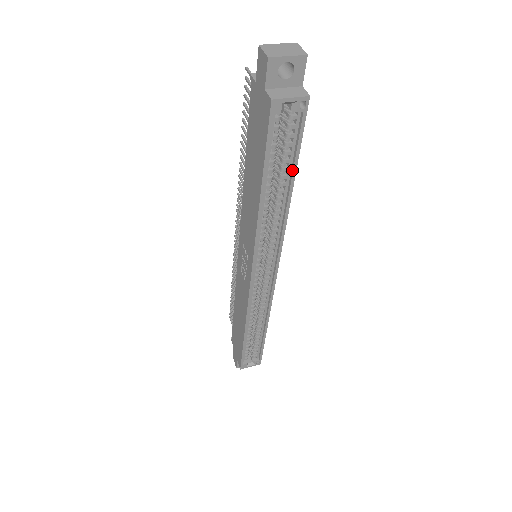
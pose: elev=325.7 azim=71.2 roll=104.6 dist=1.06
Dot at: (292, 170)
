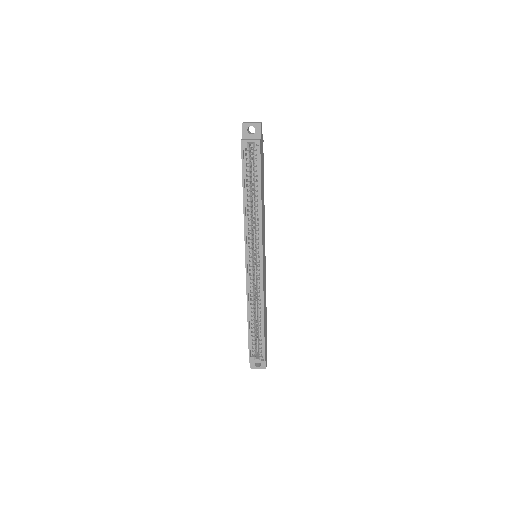
Dot at: (259, 183)
